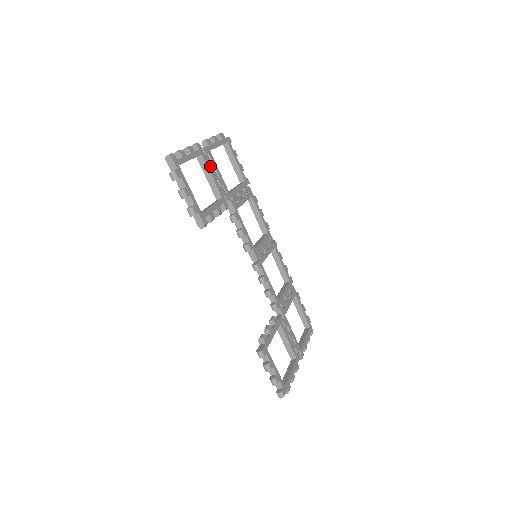
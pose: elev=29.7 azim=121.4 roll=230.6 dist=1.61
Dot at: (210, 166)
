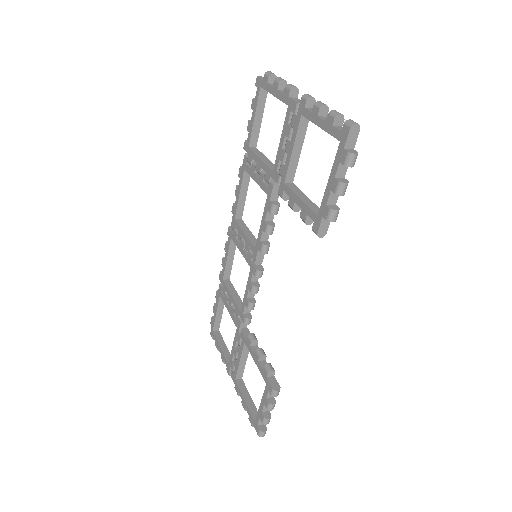
Dot at: occluded
